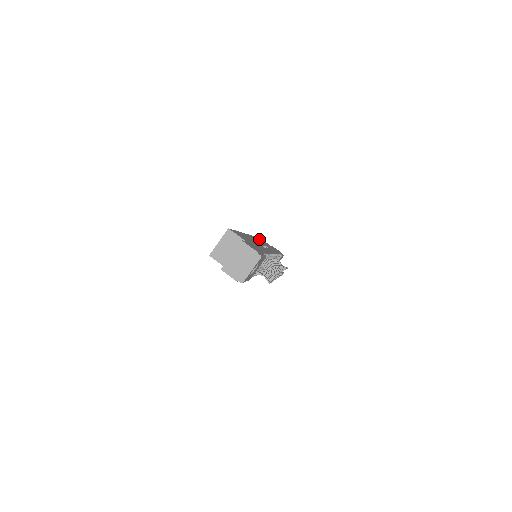
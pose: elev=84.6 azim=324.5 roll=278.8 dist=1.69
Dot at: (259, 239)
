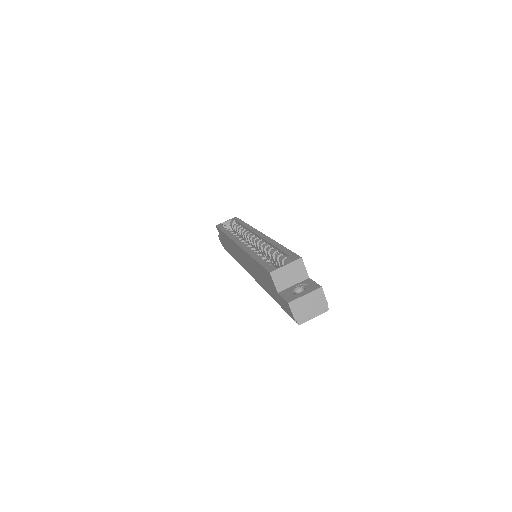
Dot at: occluded
